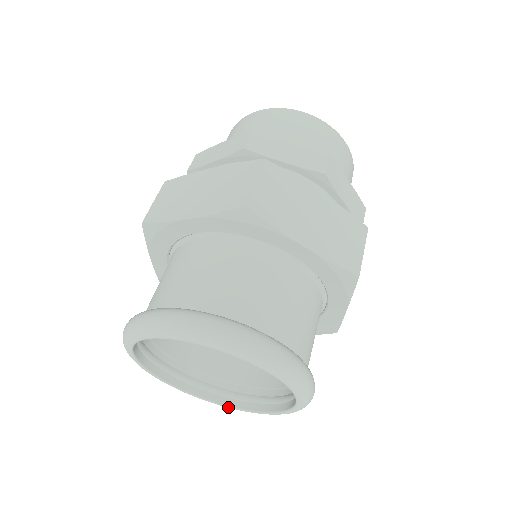
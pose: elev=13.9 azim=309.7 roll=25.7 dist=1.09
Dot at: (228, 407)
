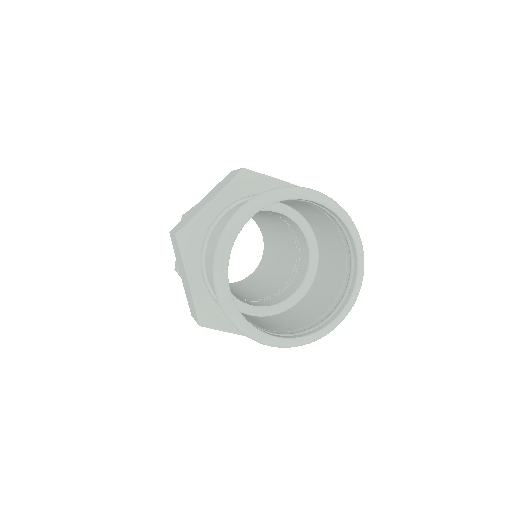
Dot at: (254, 328)
